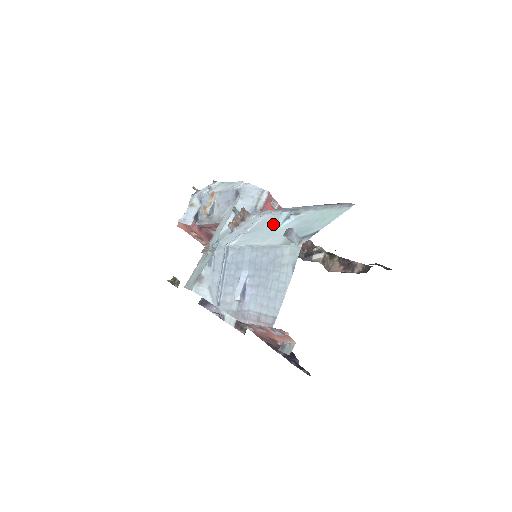
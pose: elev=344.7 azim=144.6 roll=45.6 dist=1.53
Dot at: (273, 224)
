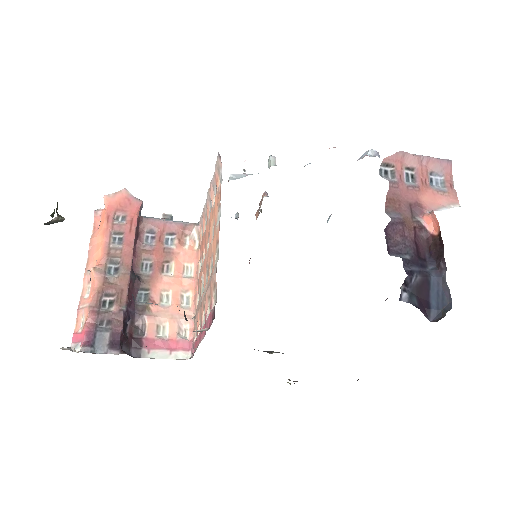
Dot at: occluded
